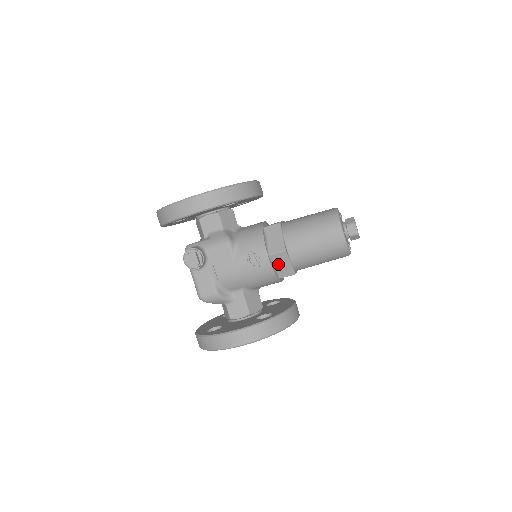
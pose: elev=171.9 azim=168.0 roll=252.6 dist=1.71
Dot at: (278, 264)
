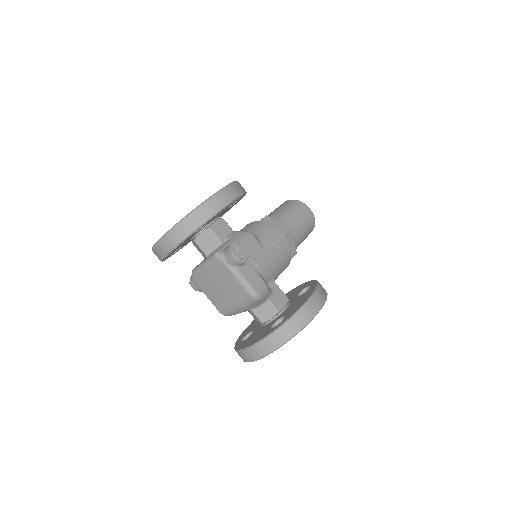
Dot at: occluded
